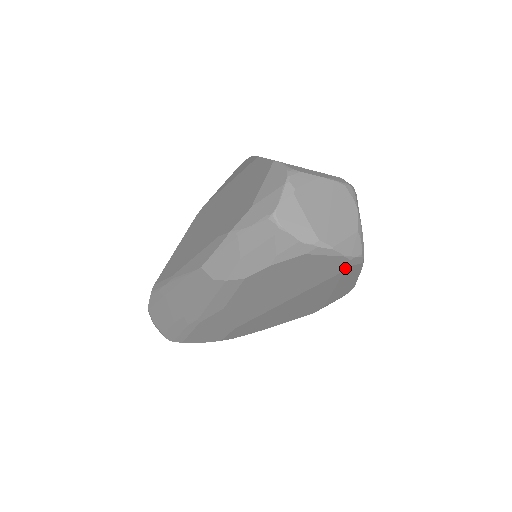
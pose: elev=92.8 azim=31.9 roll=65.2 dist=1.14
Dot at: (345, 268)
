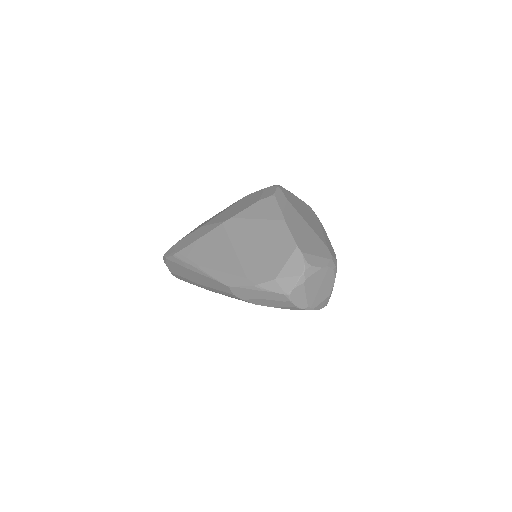
Dot at: occluded
